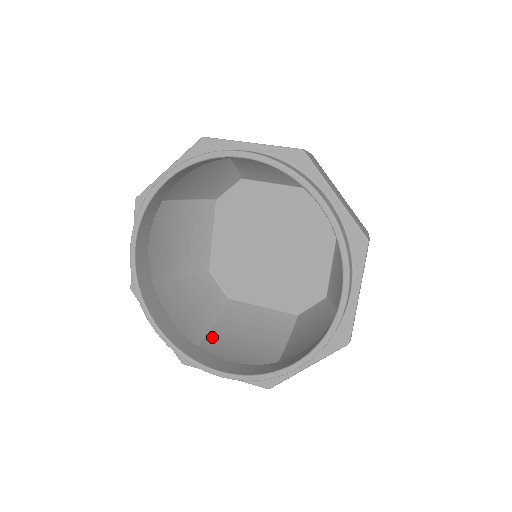
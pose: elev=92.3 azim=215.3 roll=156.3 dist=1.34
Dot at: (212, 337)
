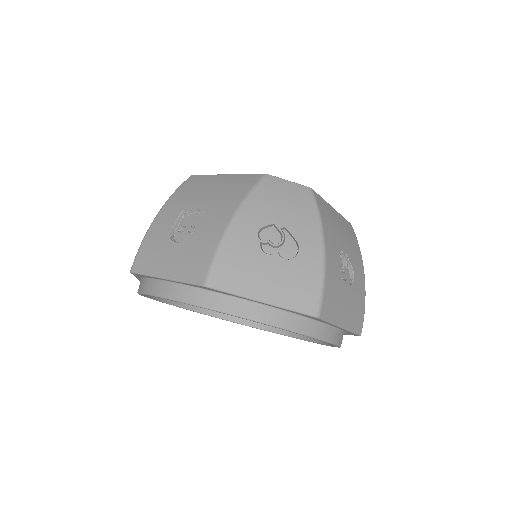
Dot at: occluded
